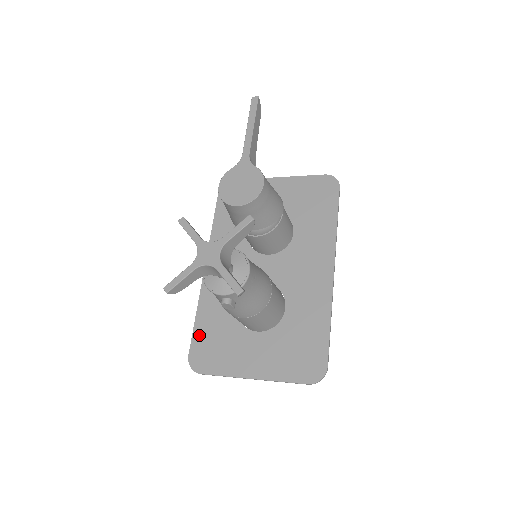
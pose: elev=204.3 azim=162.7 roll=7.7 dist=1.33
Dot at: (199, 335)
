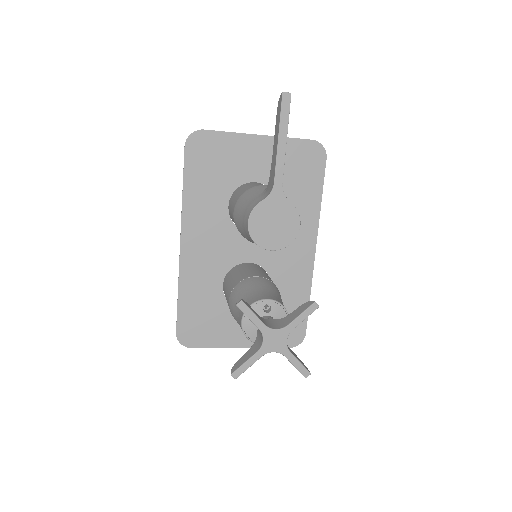
Dot at: (185, 314)
